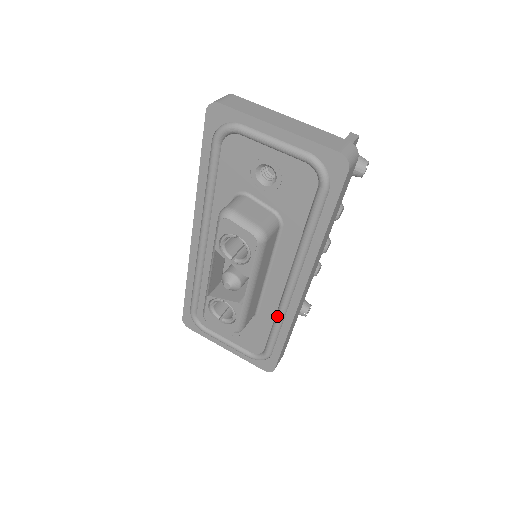
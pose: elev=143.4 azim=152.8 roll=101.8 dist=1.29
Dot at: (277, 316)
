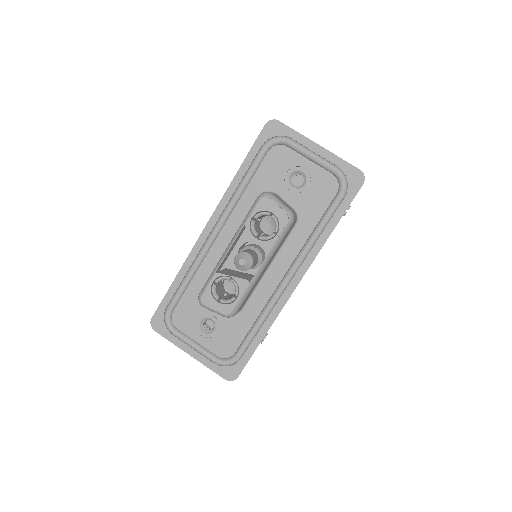
Dot at: (264, 311)
